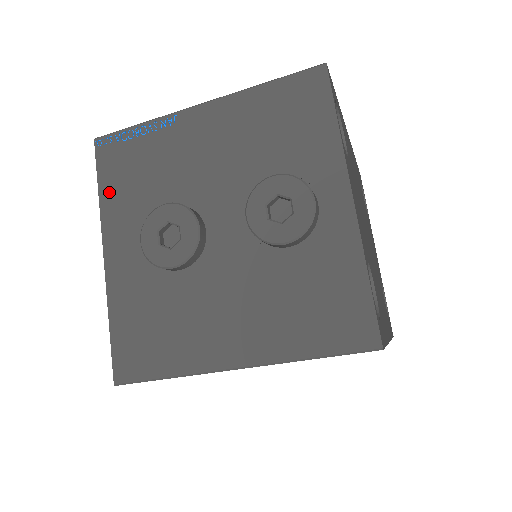
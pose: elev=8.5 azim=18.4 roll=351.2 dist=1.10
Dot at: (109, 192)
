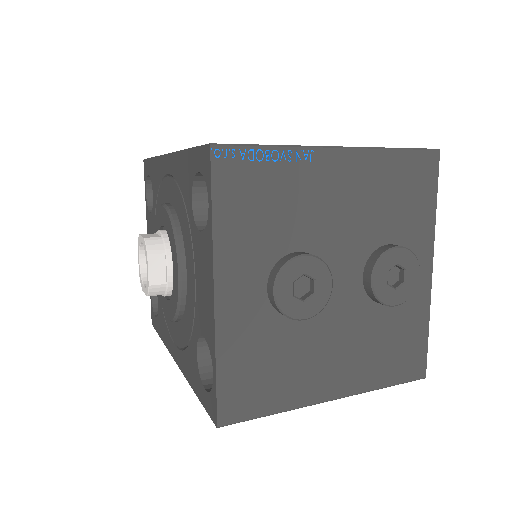
Dot at: (227, 221)
